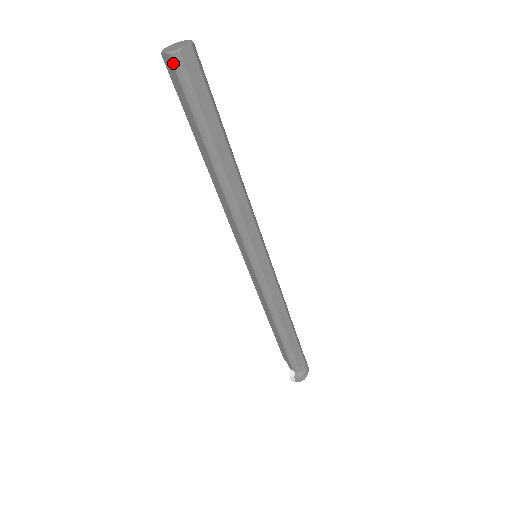
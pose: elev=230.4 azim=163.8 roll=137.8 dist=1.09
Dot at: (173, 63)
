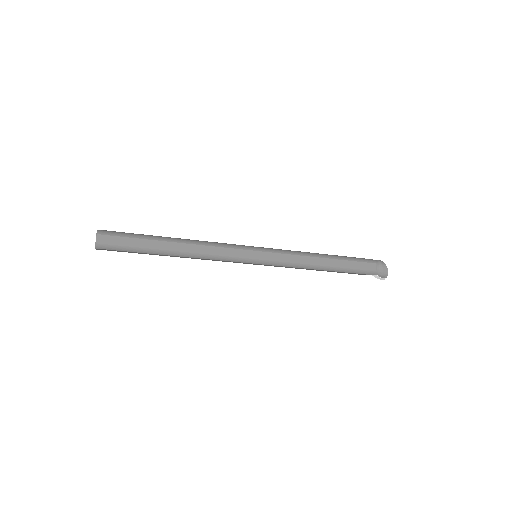
Dot at: (102, 249)
